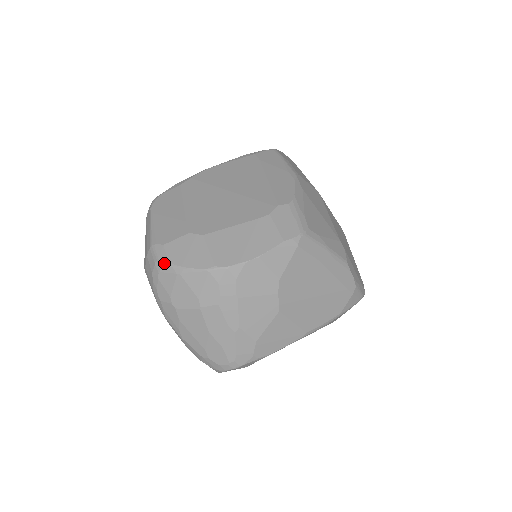
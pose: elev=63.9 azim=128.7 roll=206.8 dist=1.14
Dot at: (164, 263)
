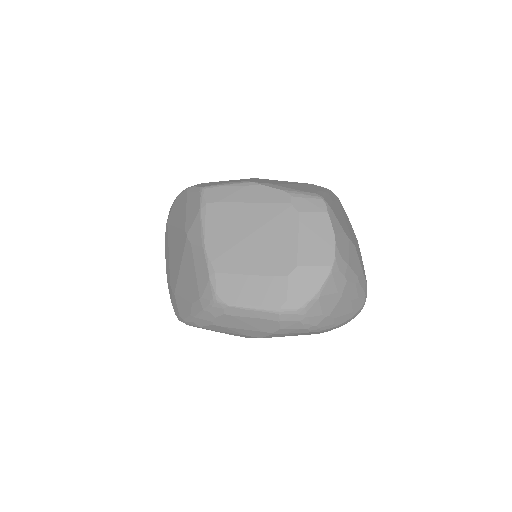
Dot at: (305, 305)
